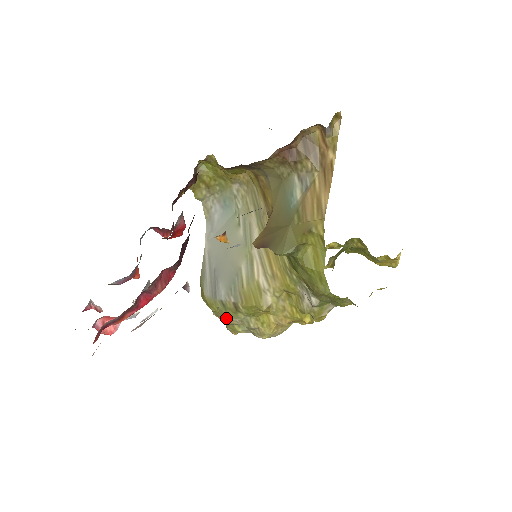
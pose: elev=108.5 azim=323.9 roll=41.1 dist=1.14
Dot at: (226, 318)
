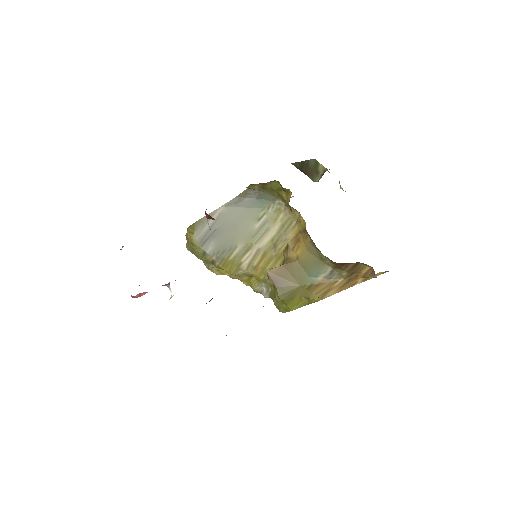
Dot at: (197, 254)
